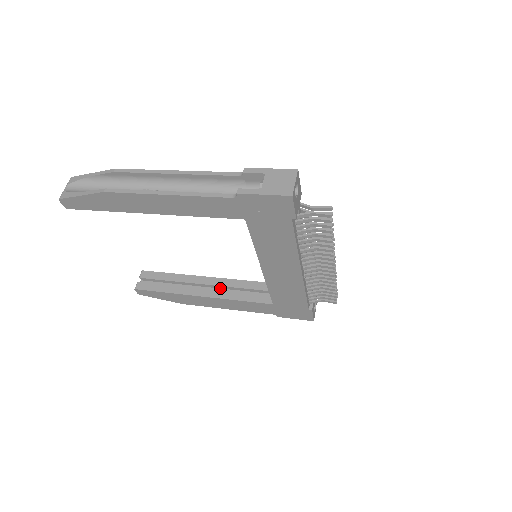
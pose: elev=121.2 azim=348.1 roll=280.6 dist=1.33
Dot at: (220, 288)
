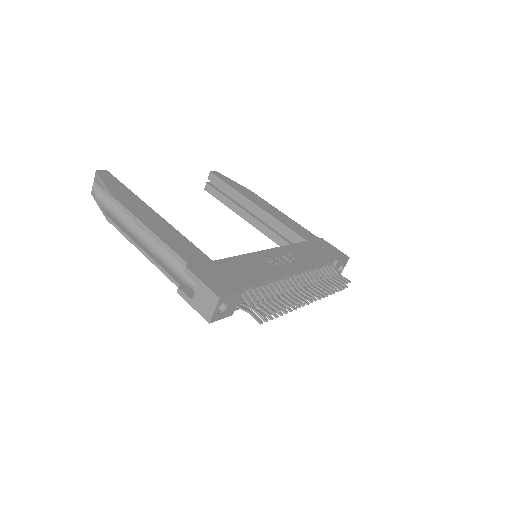
Dot at: occluded
